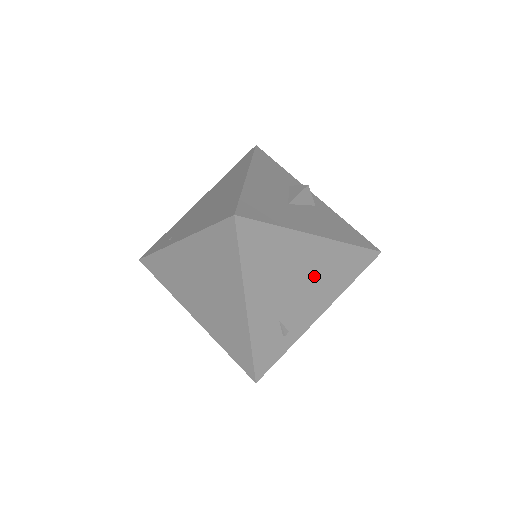
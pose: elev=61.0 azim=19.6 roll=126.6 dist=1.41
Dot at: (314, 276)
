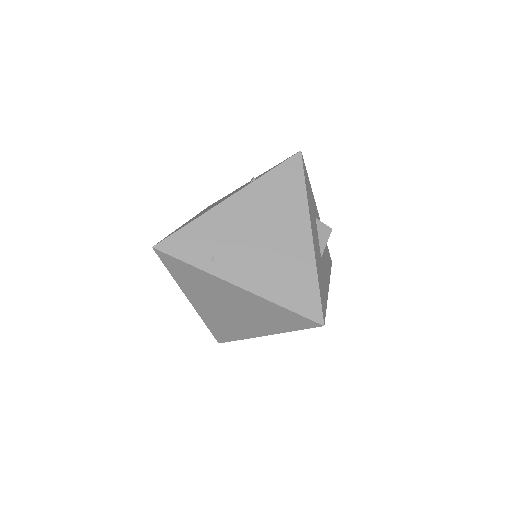
Dot at: occluded
